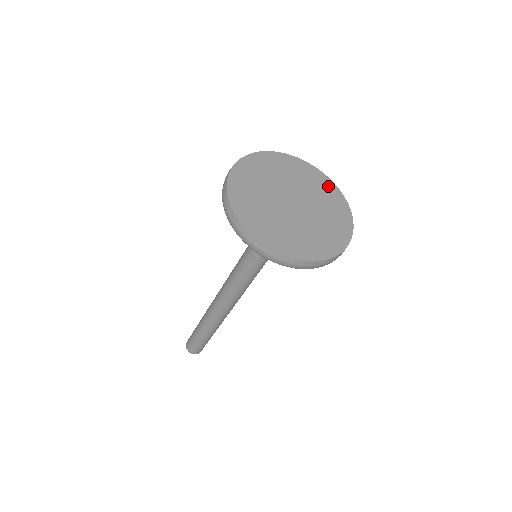
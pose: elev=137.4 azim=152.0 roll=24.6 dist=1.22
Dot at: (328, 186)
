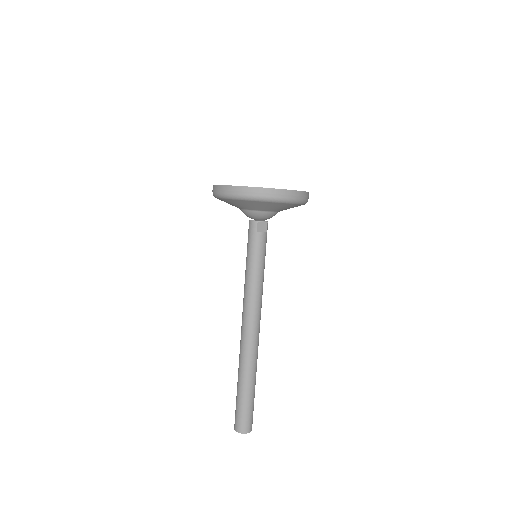
Dot at: occluded
